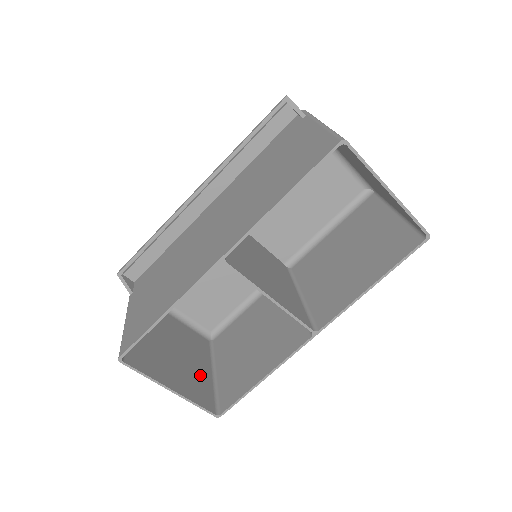
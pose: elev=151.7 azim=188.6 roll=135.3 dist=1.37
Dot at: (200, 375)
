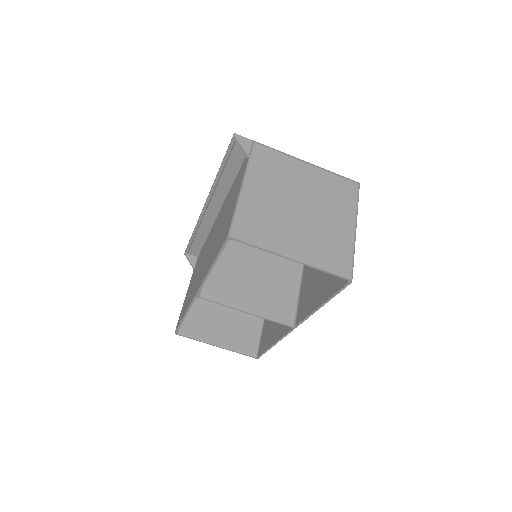
Dot at: (248, 325)
